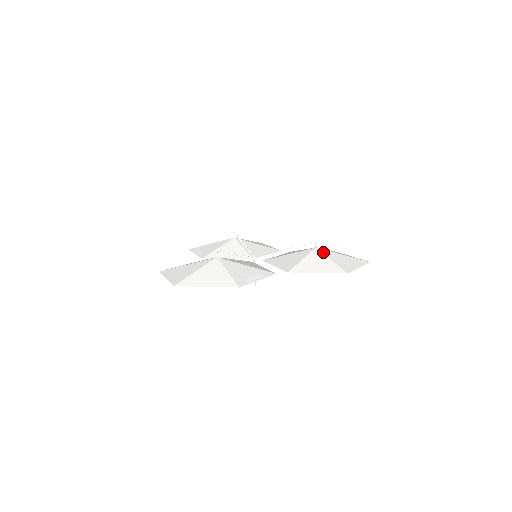
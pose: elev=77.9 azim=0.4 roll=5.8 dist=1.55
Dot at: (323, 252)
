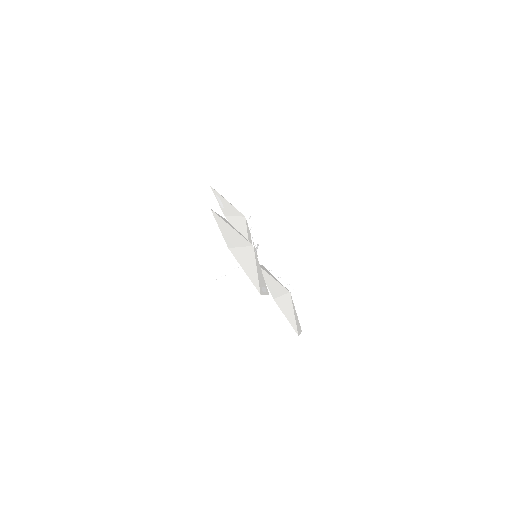
Dot at: (292, 301)
